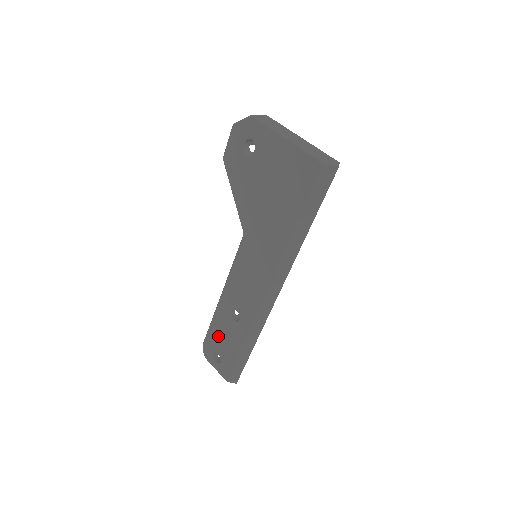
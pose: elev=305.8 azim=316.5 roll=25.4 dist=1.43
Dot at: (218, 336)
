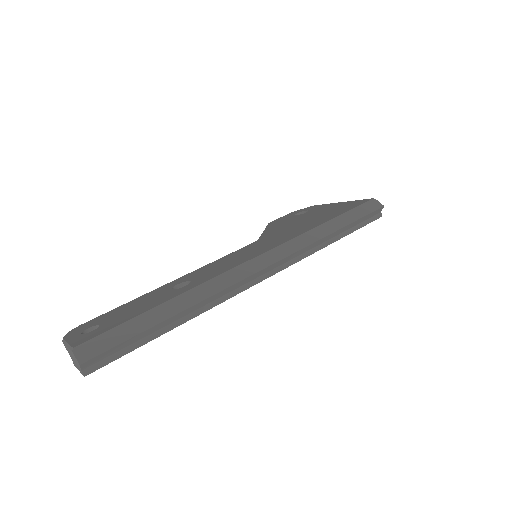
Dot at: (126, 308)
